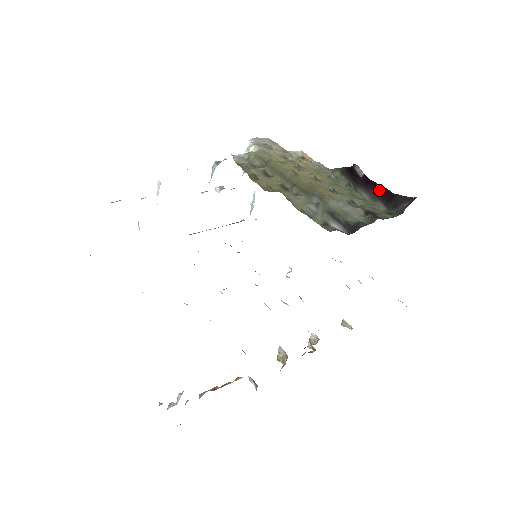
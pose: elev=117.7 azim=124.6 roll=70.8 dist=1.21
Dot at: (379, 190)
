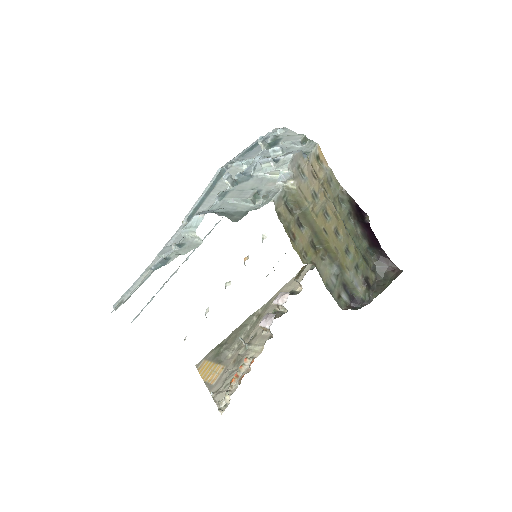
Dot at: (372, 237)
